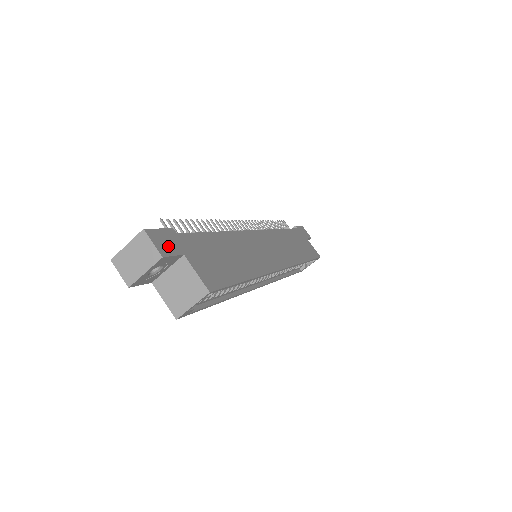
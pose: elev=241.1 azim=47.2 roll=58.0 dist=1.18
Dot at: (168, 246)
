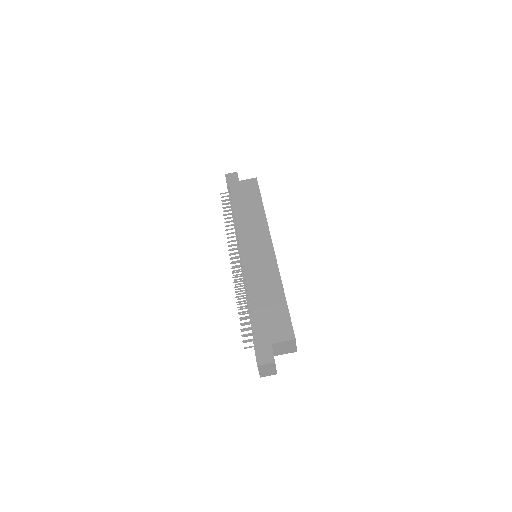
Dot at: (267, 353)
